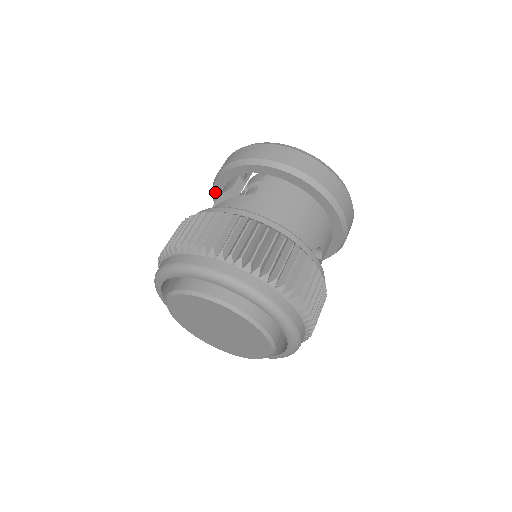
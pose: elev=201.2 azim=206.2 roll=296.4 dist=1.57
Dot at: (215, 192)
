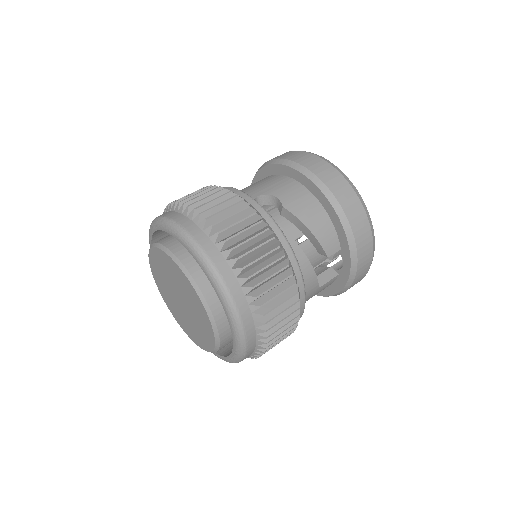
Dot at: occluded
